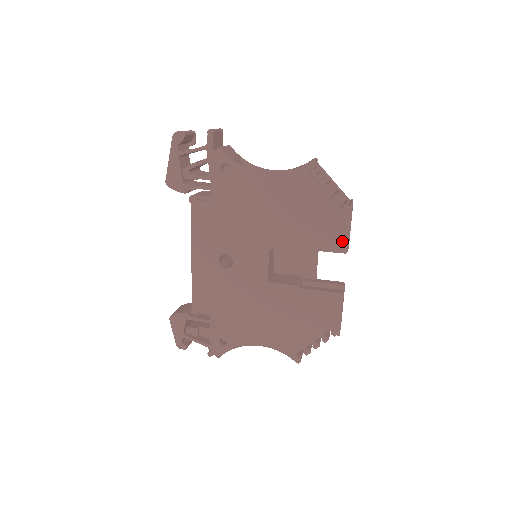
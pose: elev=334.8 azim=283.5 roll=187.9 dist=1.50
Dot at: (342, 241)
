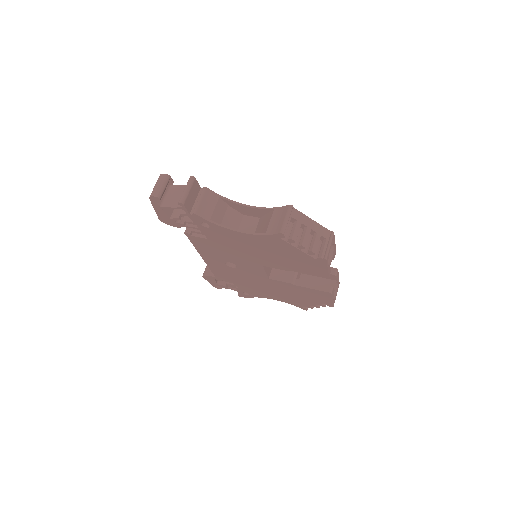
Dot at: (322, 273)
